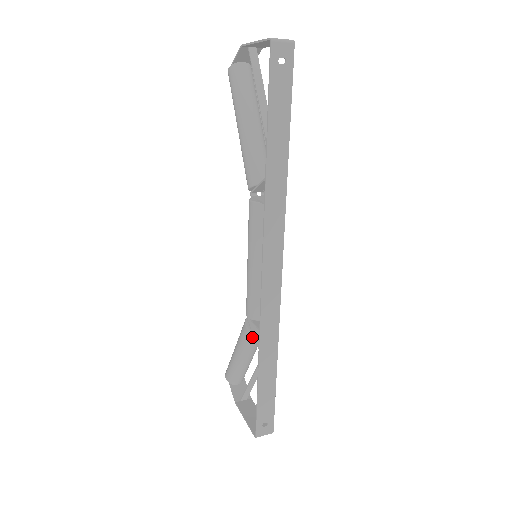
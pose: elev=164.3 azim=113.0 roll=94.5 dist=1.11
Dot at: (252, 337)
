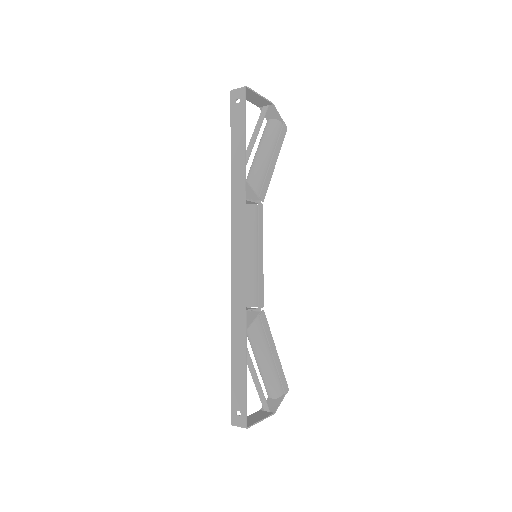
Dot at: occluded
